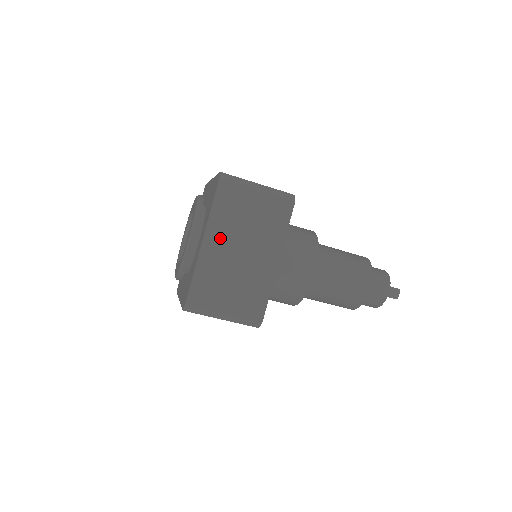
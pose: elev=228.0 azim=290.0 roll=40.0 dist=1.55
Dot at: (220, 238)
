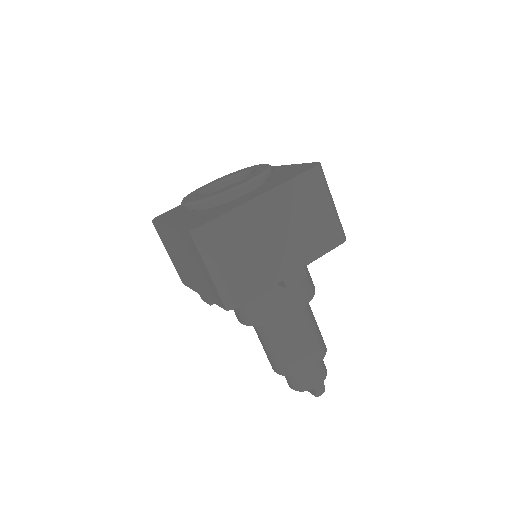
Dot at: (276, 207)
